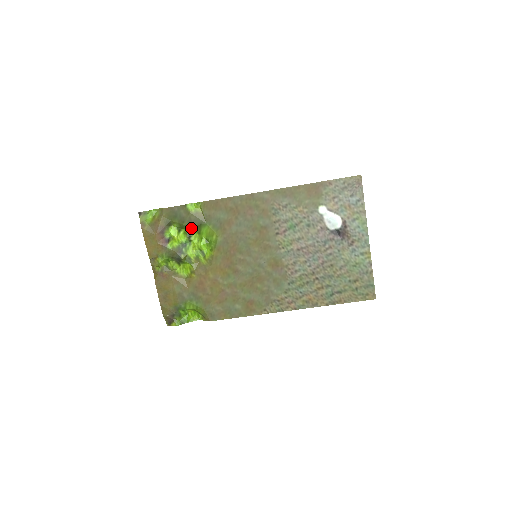
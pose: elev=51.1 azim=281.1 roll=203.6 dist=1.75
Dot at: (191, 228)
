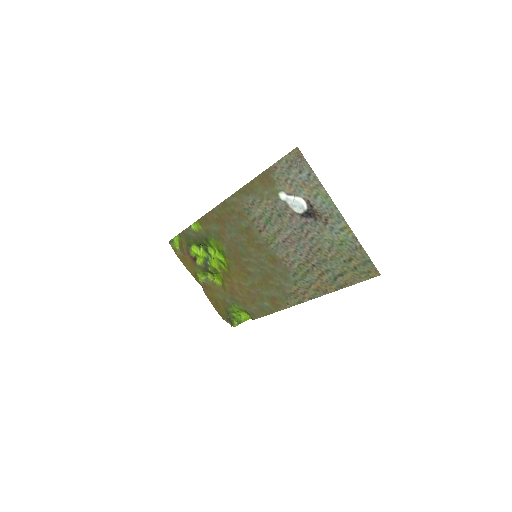
Dot at: (204, 244)
